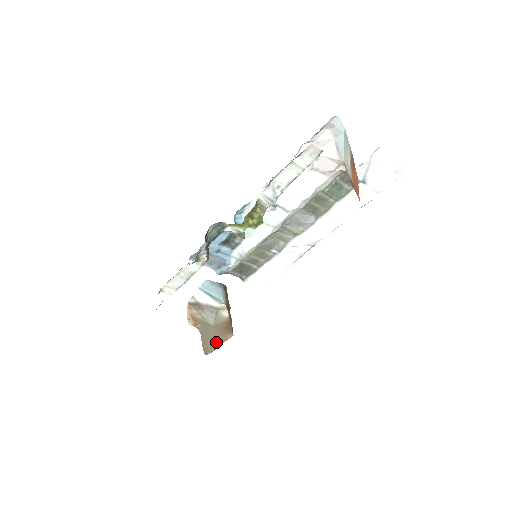
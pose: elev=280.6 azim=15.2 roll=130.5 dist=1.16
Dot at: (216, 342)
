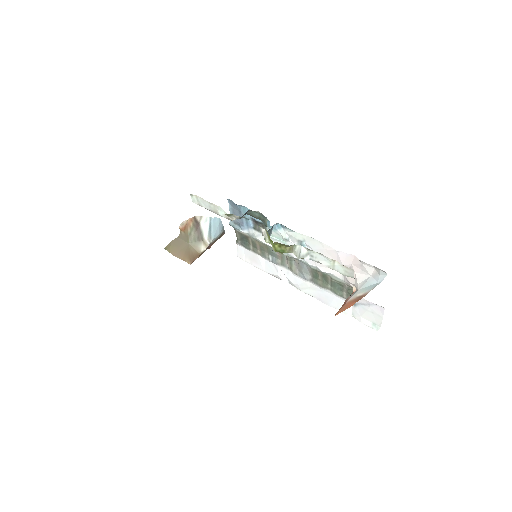
Dot at: (178, 253)
